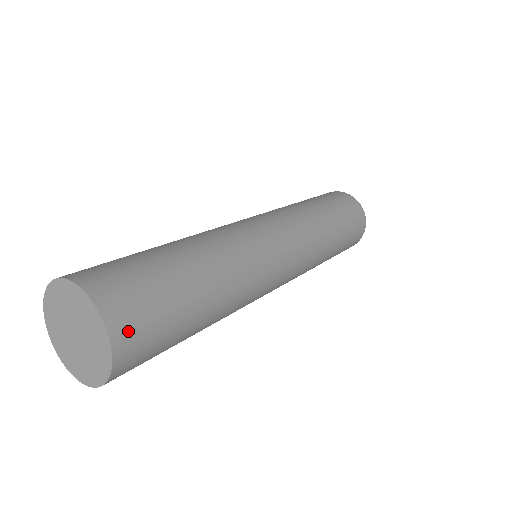
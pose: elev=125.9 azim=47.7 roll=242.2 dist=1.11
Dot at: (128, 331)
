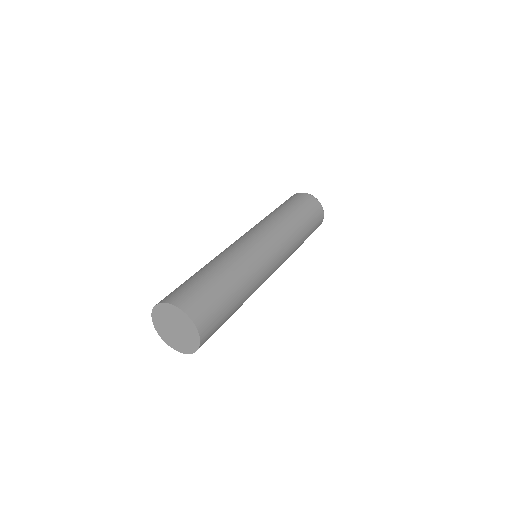
Dot at: (200, 316)
